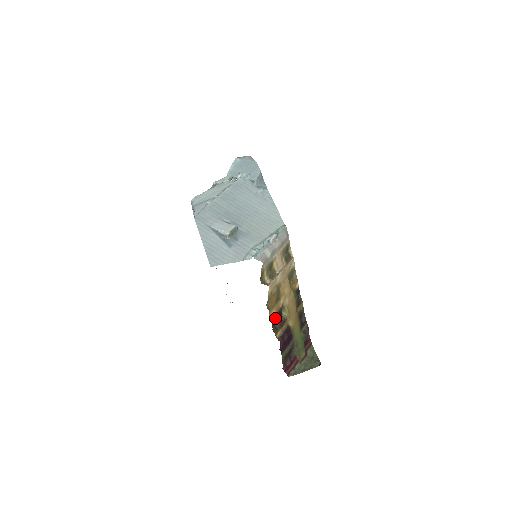
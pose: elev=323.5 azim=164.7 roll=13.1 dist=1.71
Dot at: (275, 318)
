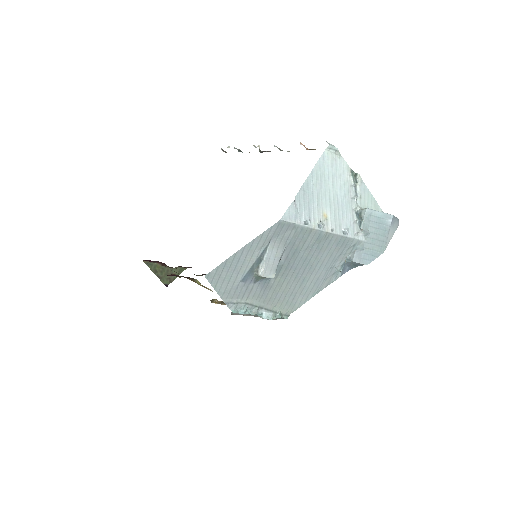
Dot at: occluded
